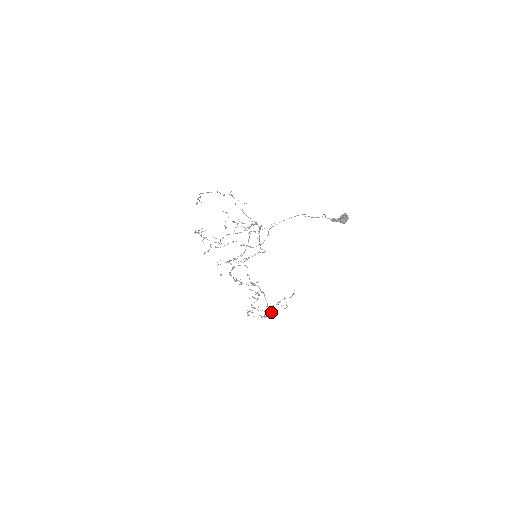
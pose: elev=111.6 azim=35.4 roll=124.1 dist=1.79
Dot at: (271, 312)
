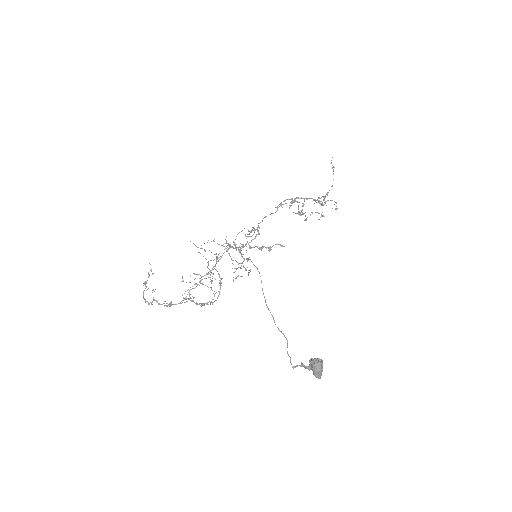
Dot at: occluded
